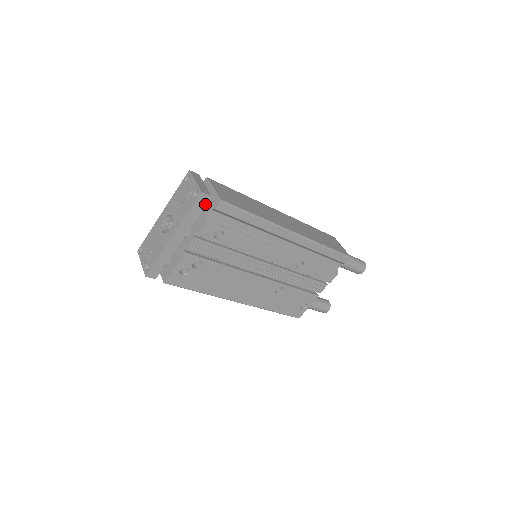
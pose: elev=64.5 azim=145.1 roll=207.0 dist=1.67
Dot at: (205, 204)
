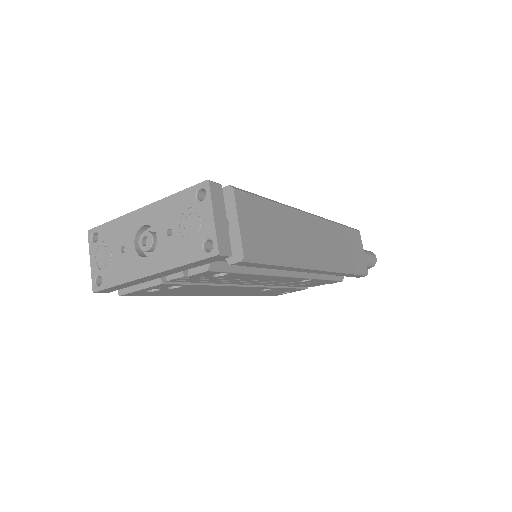
Dot at: (217, 259)
